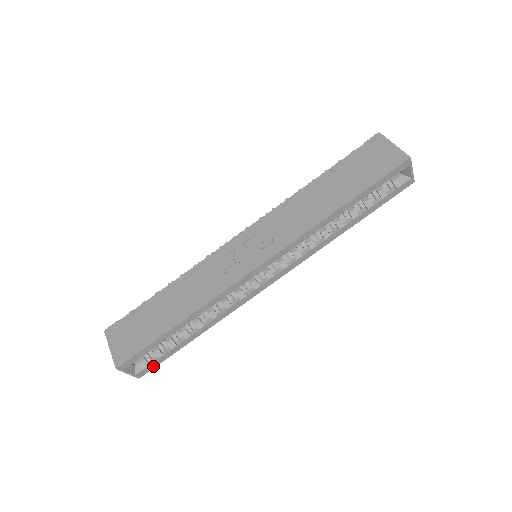
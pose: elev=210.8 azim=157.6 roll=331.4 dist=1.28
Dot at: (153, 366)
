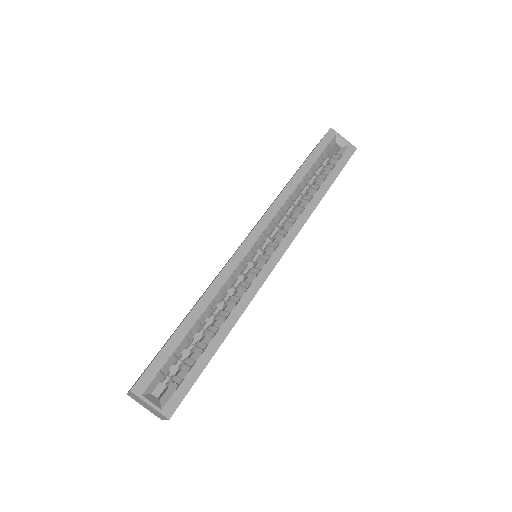
Dot at: (182, 394)
